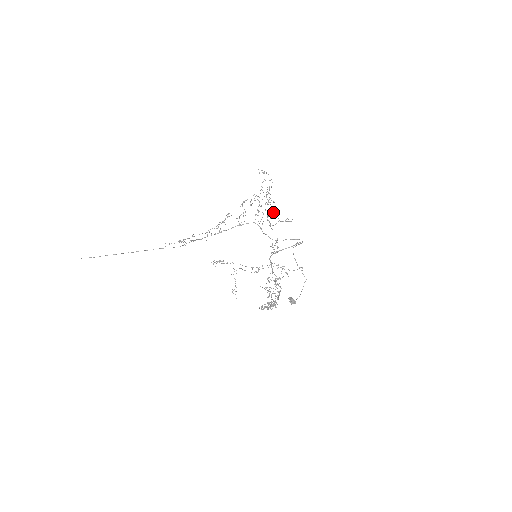
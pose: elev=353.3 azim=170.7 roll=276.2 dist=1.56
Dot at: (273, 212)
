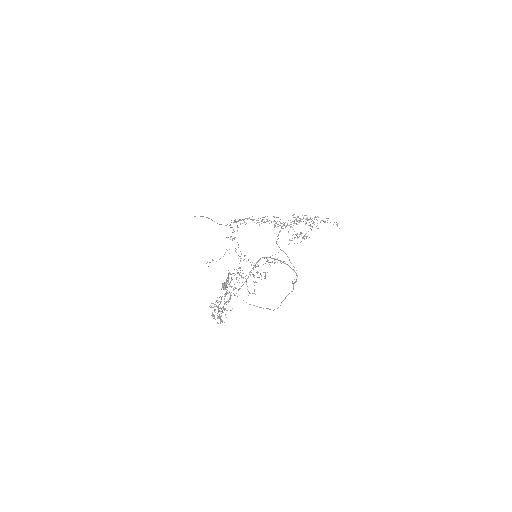
Dot at: occluded
